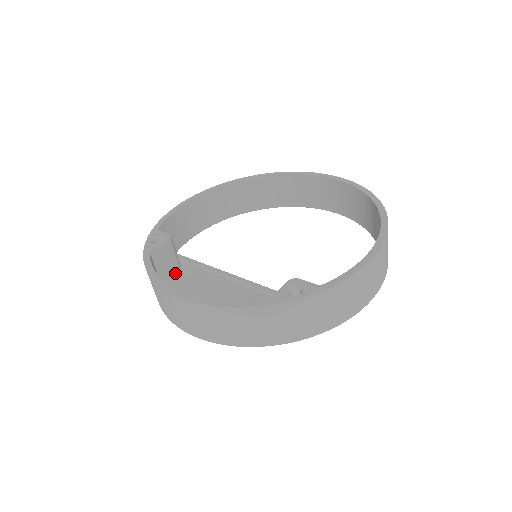
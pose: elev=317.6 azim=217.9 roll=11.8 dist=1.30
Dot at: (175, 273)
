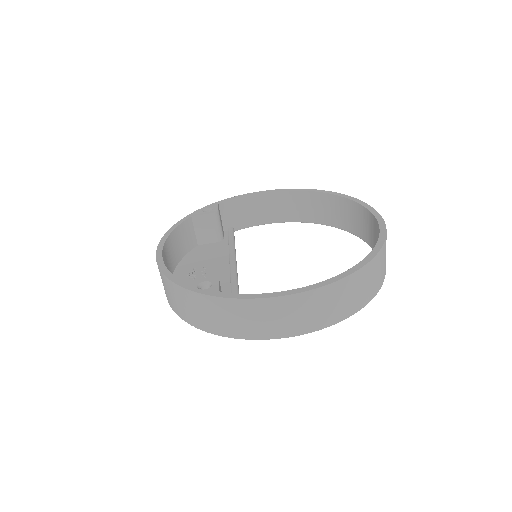
Dot at: (214, 242)
